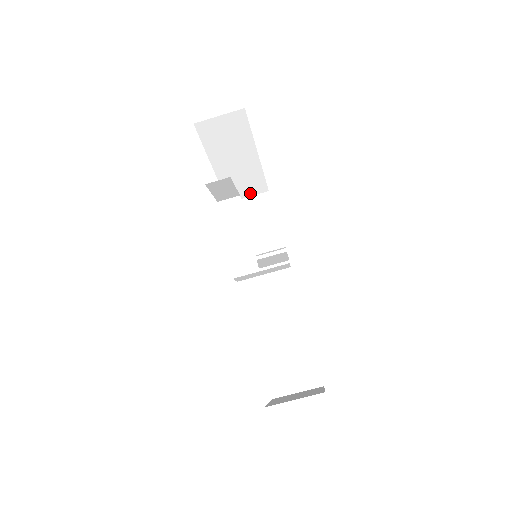
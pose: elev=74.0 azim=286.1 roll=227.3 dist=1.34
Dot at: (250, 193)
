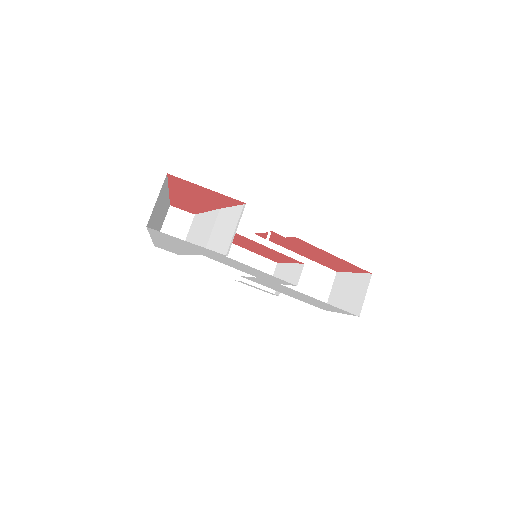
Dot at: (163, 222)
